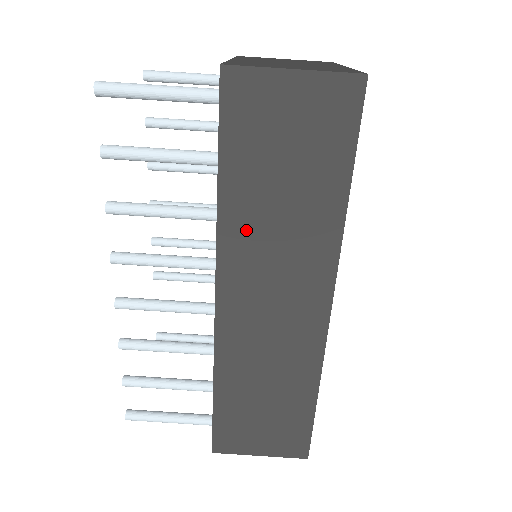
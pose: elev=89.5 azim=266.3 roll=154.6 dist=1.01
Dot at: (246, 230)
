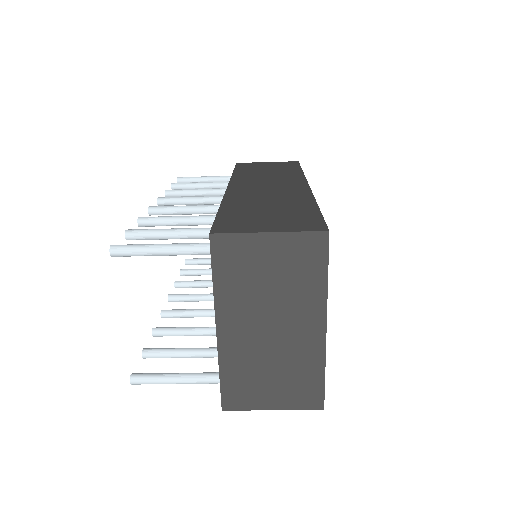
Dot at: occluded
